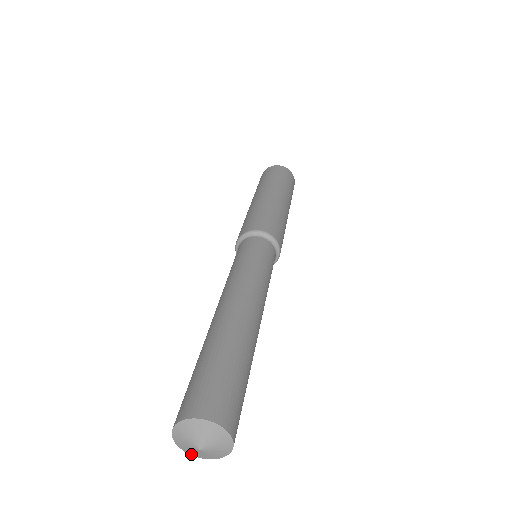
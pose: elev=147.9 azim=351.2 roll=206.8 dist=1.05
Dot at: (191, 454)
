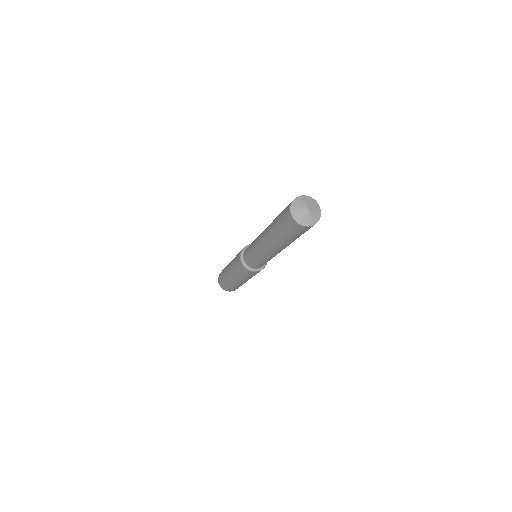
Dot at: (301, 223)
